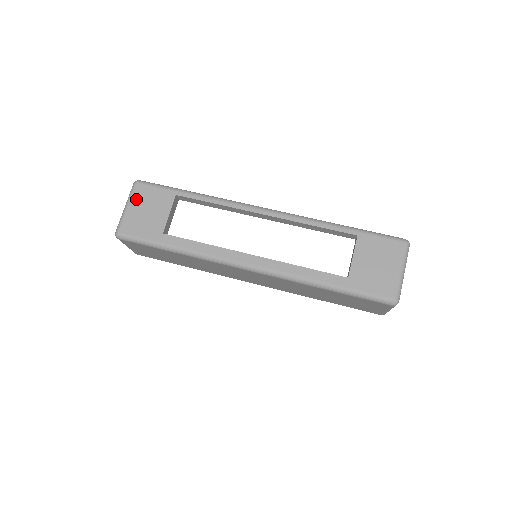
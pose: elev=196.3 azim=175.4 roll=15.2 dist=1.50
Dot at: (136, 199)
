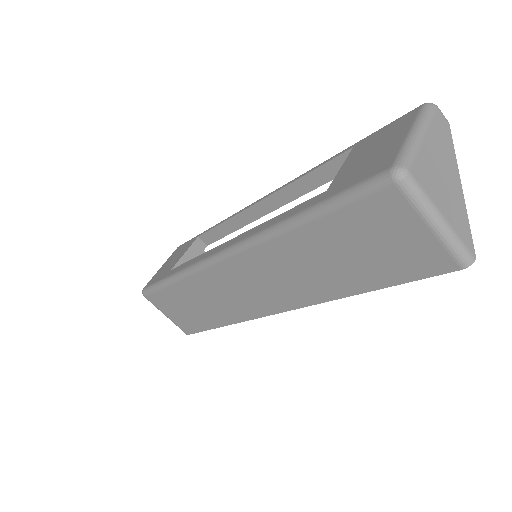
Dot at: (170, 258)
